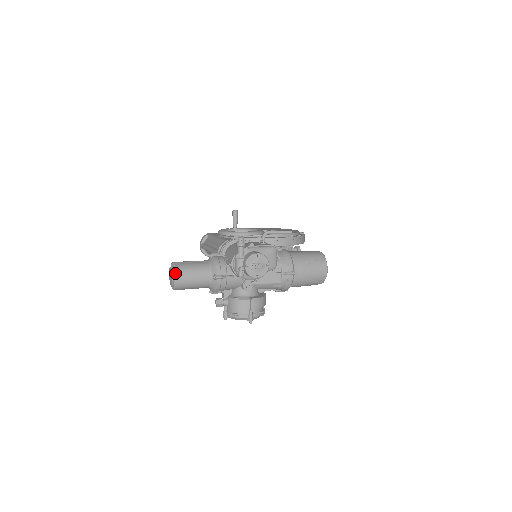
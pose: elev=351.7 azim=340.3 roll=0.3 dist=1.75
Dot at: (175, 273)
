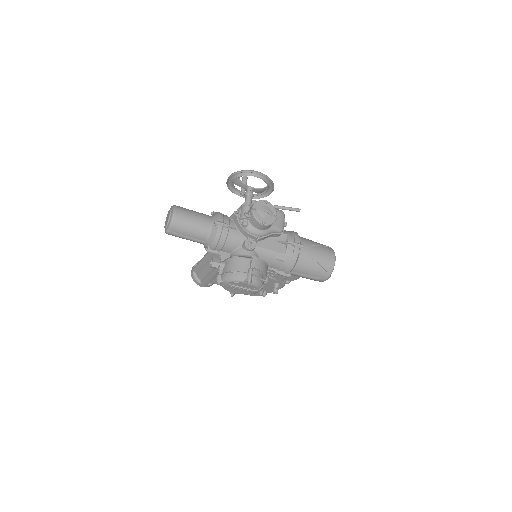
Dot at: (174, 208)
